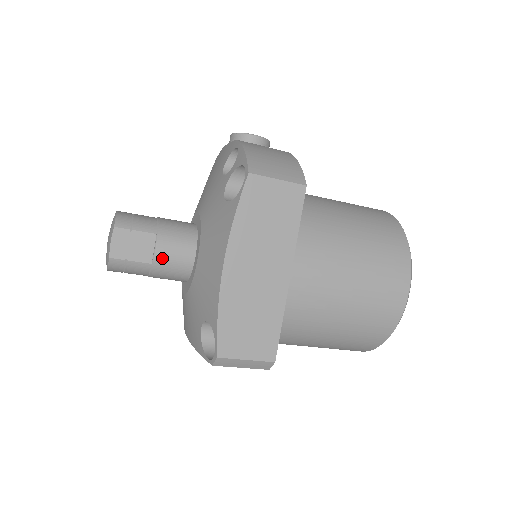
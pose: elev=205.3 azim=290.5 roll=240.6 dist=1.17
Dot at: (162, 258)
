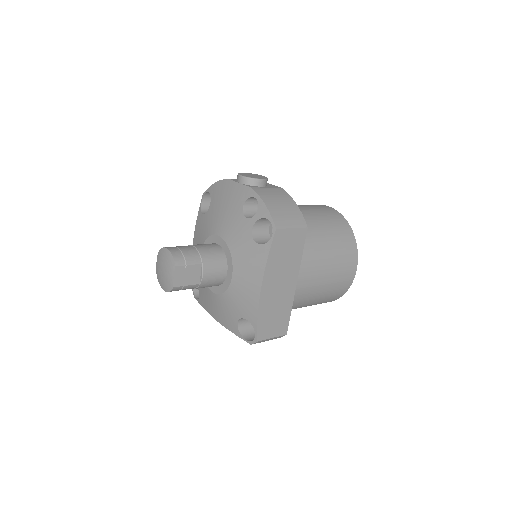
Dot at: (207, 279)
